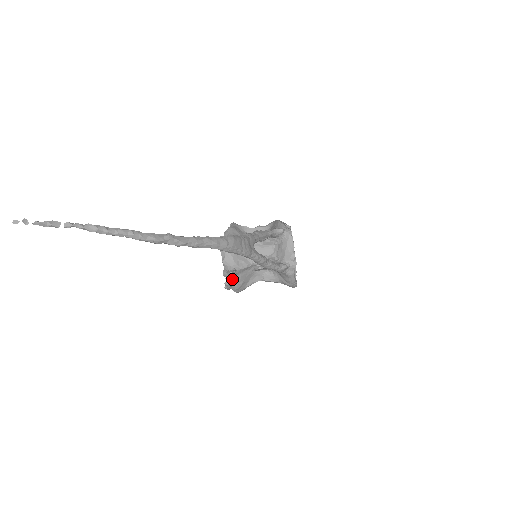
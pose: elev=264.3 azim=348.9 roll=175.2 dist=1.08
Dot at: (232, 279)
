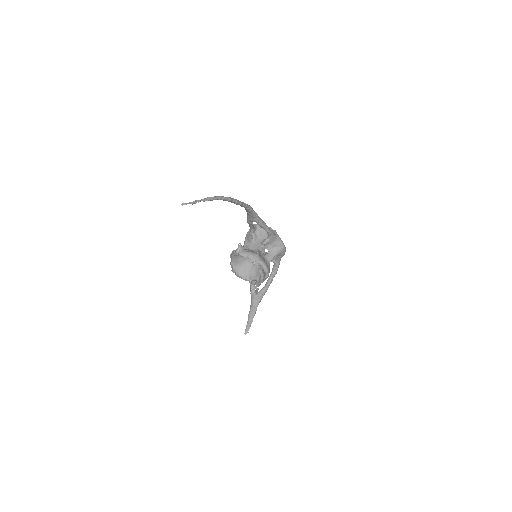
Dot at: (260, 261)
